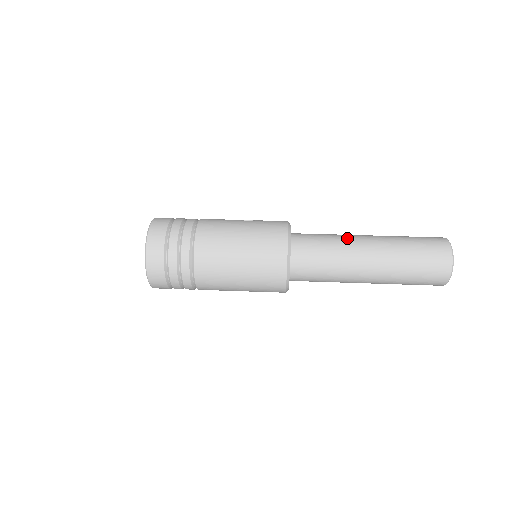
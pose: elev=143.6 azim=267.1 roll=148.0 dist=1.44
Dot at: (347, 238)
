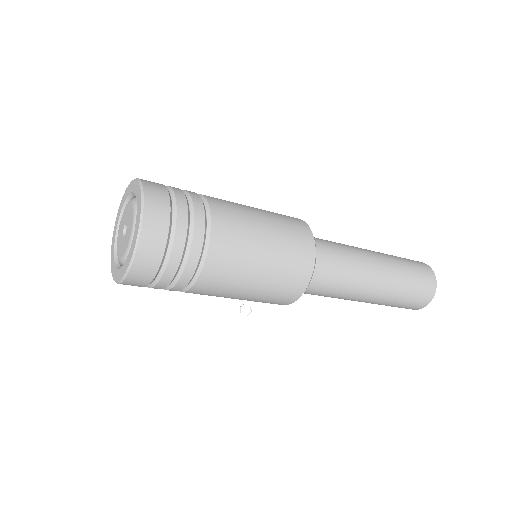
Dot at: occluded
